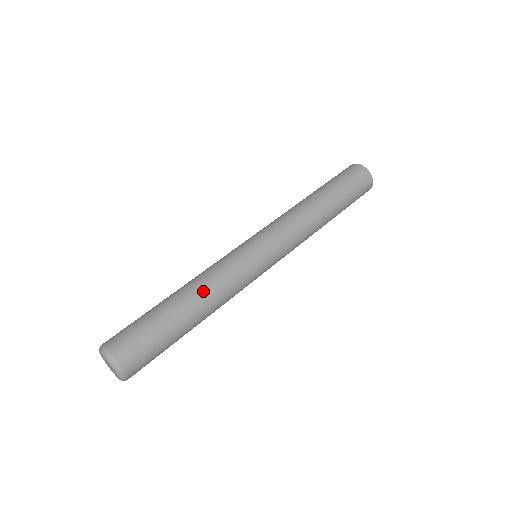
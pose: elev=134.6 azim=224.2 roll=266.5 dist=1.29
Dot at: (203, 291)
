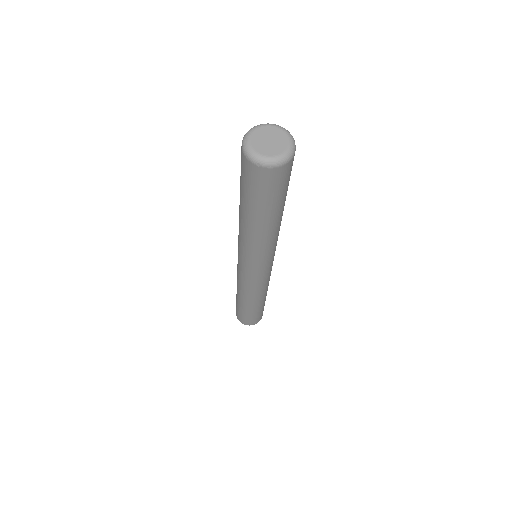
Dot at: occluded
